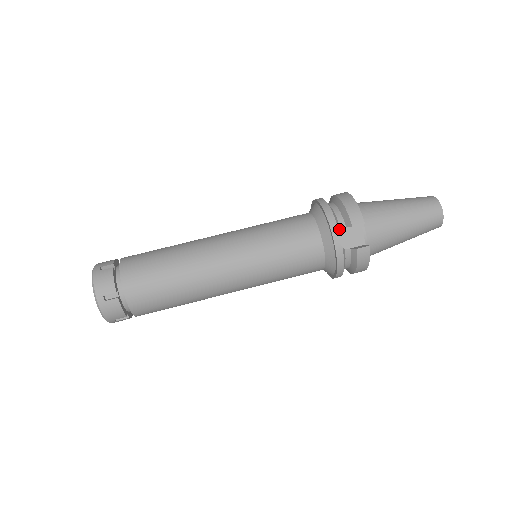
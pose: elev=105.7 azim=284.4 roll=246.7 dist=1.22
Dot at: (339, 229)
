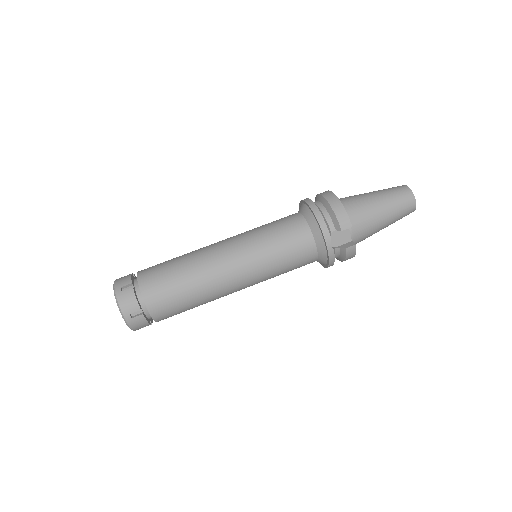
Dot at: (330, 234)
